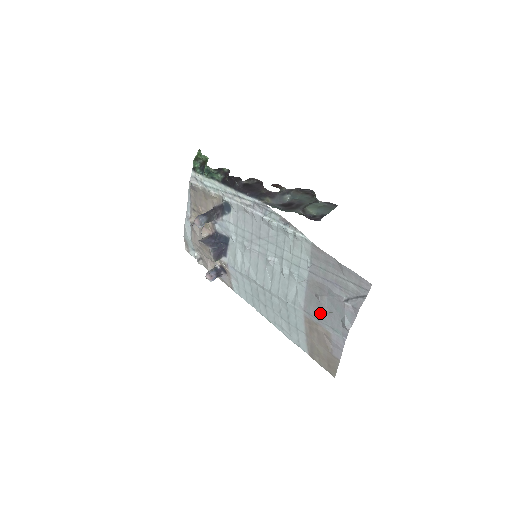
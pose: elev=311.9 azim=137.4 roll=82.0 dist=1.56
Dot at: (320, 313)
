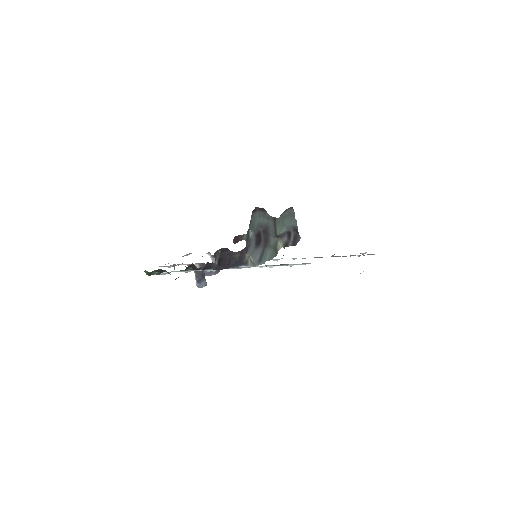
Dot at: occluded
